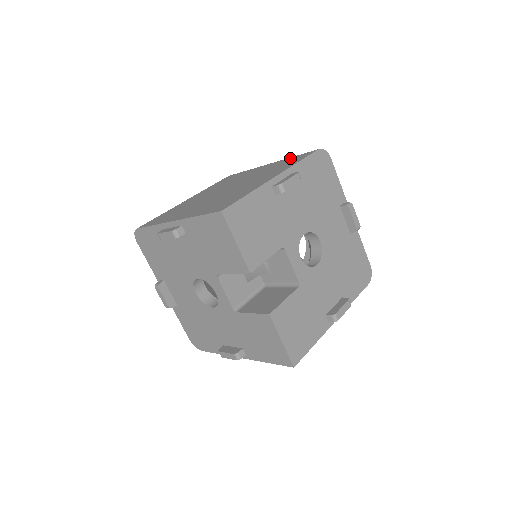
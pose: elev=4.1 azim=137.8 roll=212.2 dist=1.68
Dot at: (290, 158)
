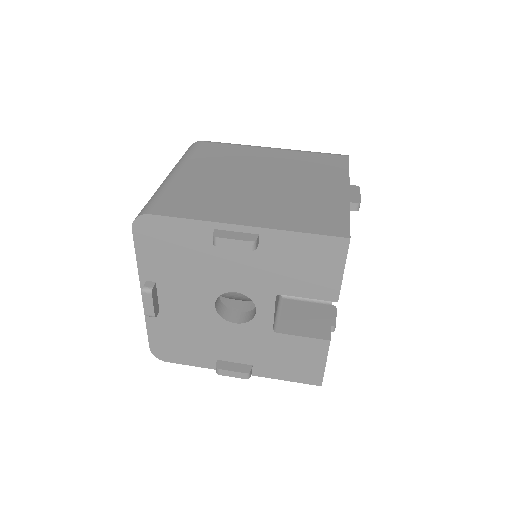
Dot at: (313, 154)
